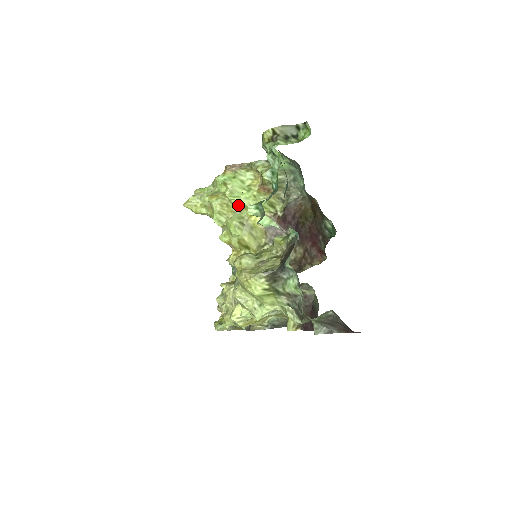
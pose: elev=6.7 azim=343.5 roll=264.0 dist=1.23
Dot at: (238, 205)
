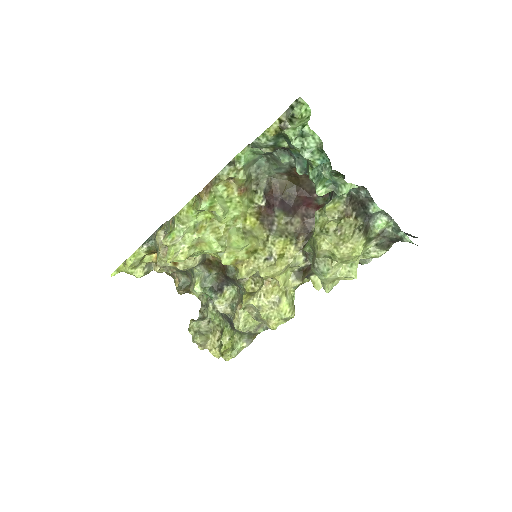
Dot at: (230, 220)
